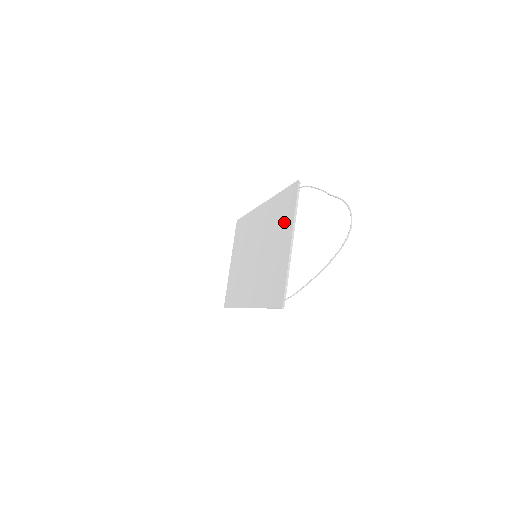
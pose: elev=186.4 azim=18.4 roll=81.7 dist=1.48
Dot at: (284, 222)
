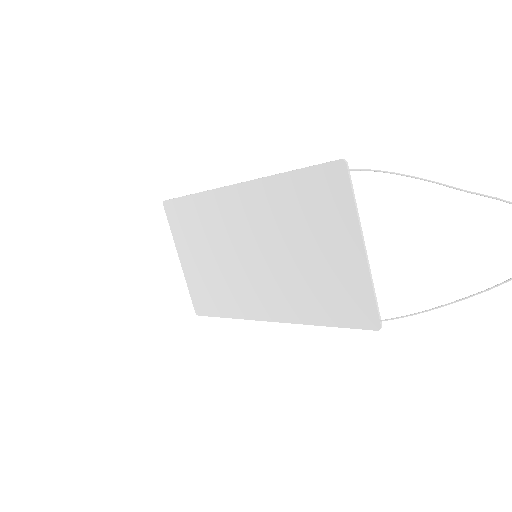
Dot at: (327, 218)
